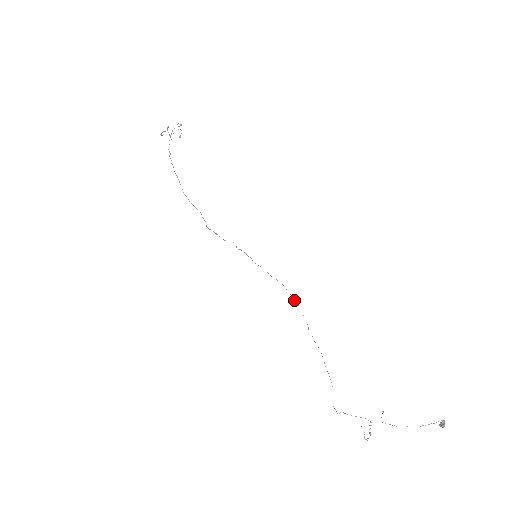
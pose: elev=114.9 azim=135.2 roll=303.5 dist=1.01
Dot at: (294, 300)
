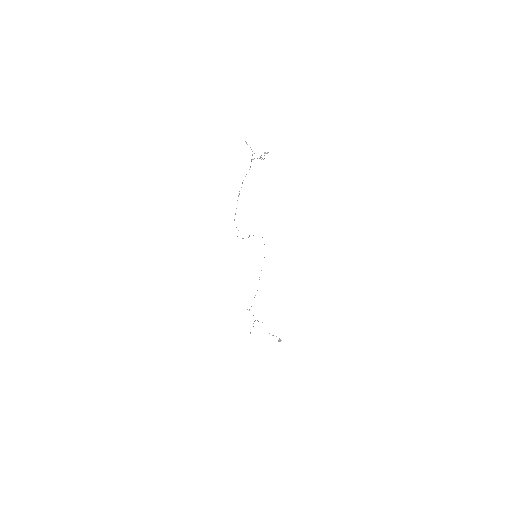
Dot at: (264, 257)
